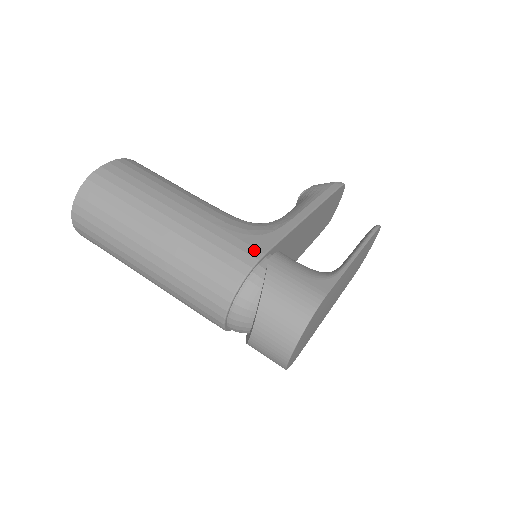
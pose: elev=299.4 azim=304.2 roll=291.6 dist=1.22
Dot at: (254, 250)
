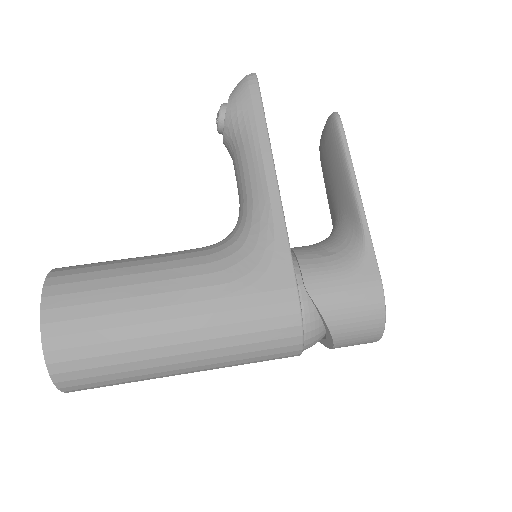
Dot at: (285, 292)
